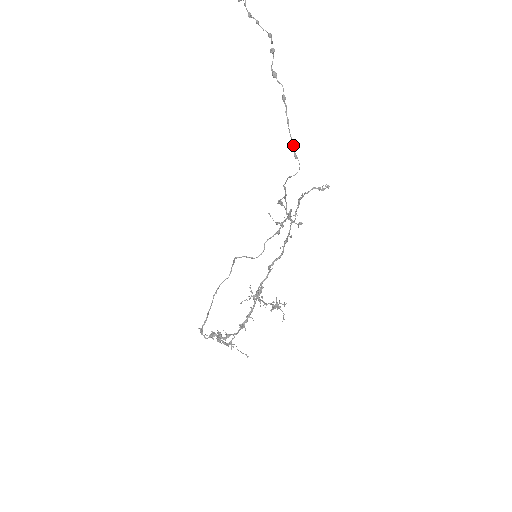
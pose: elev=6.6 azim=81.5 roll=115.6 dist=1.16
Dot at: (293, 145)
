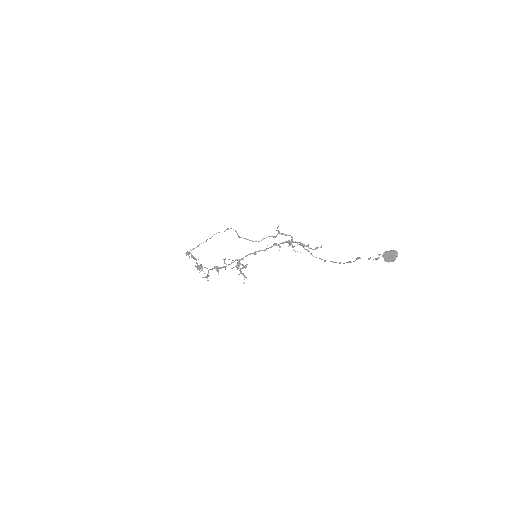
Dot at: (330, 261)
